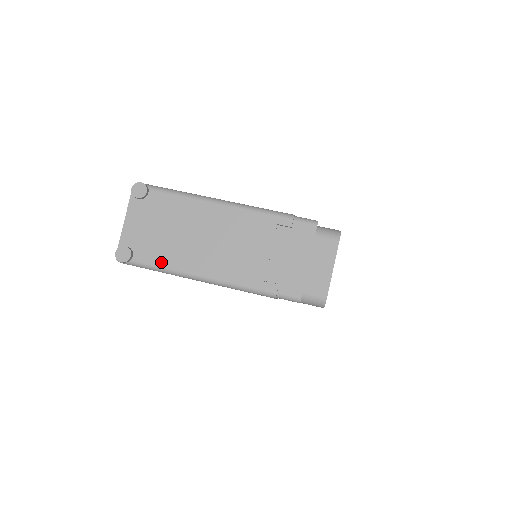
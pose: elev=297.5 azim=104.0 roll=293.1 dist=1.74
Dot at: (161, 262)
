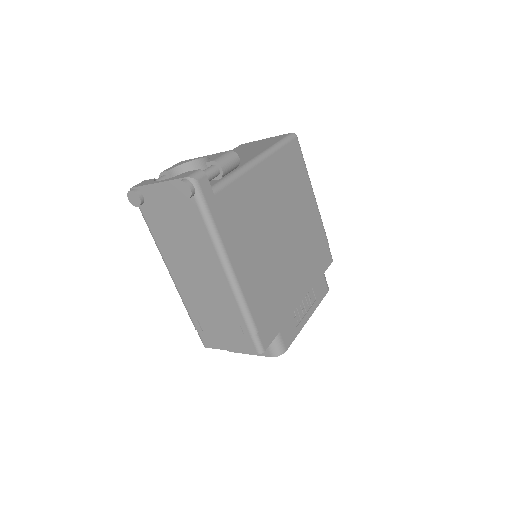
Dot at: (154, 233)
